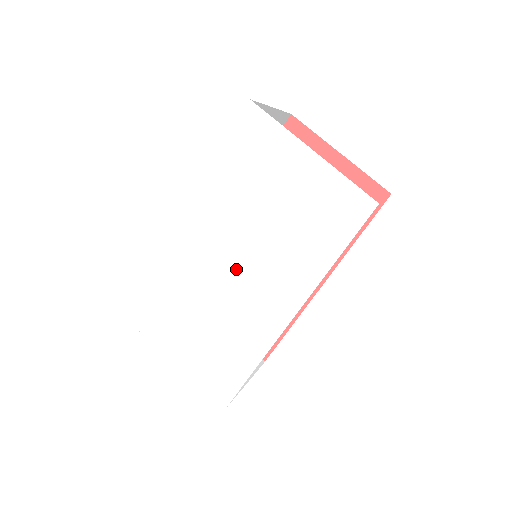
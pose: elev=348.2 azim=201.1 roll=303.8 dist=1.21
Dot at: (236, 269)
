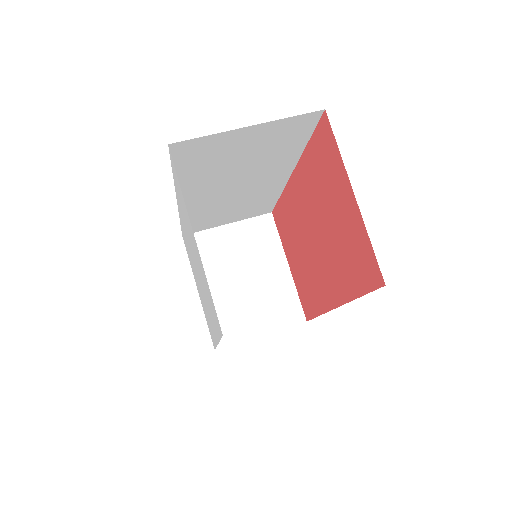
Dot at: occluded
